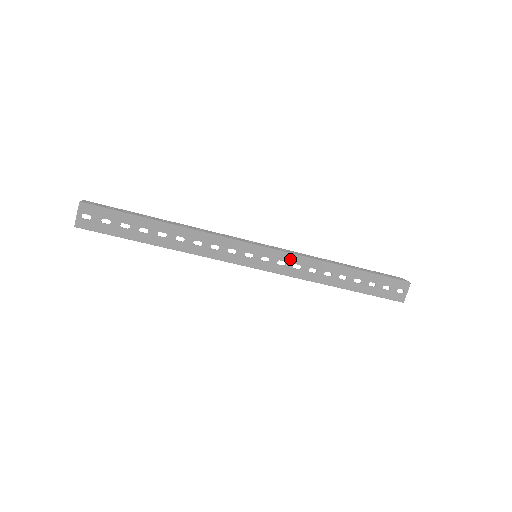
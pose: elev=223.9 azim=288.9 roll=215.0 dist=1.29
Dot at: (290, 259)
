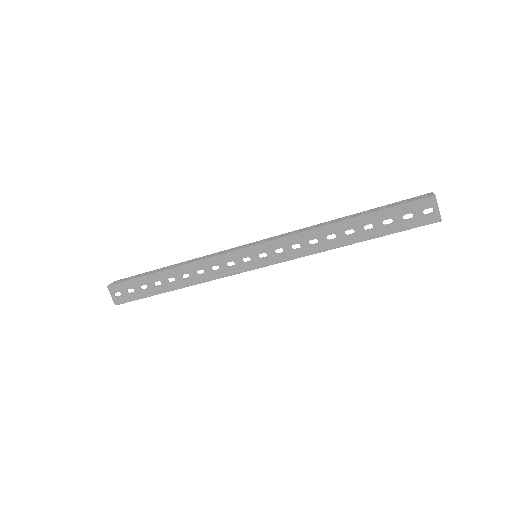
Dot at: (285, 243)
